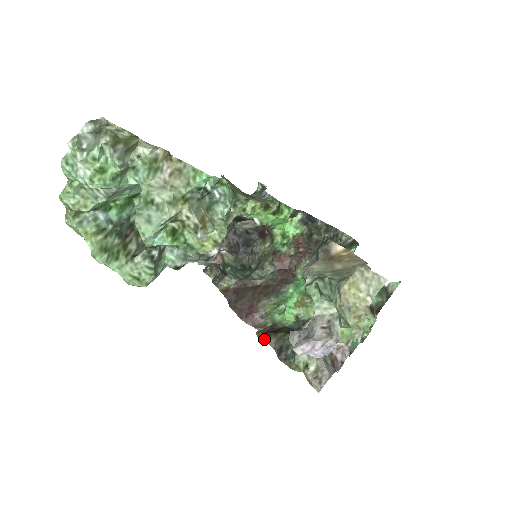
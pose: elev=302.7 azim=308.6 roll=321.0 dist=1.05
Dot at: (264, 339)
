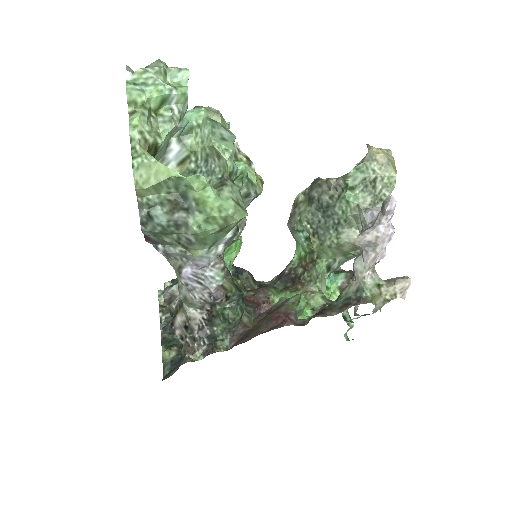
Dot at: (322, 316)
